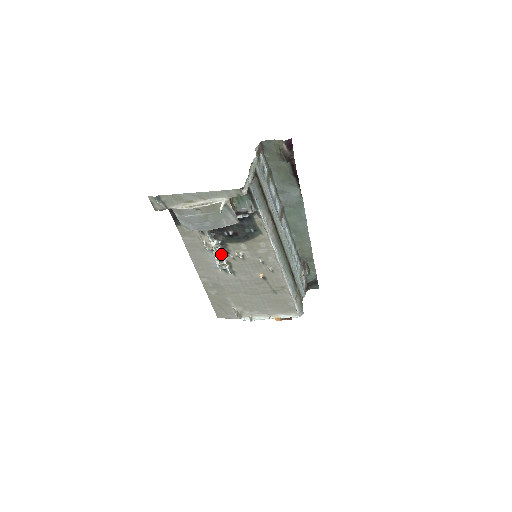
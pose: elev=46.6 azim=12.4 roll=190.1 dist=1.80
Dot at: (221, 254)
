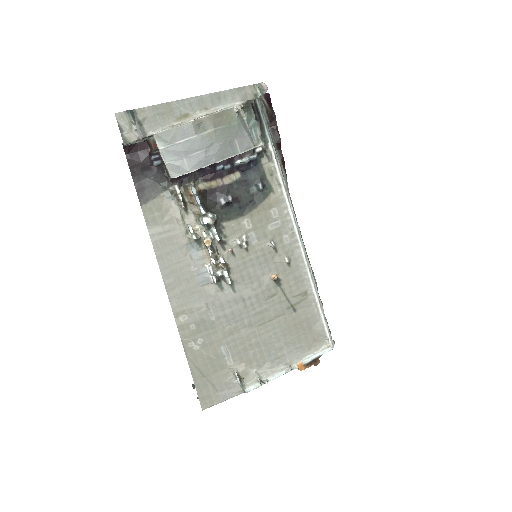
Dot at: (214, 247)
